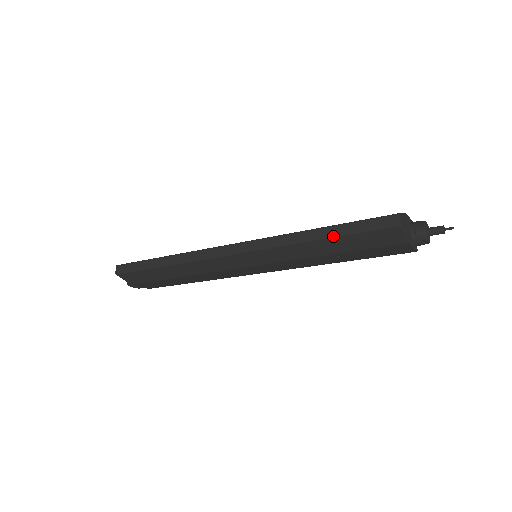
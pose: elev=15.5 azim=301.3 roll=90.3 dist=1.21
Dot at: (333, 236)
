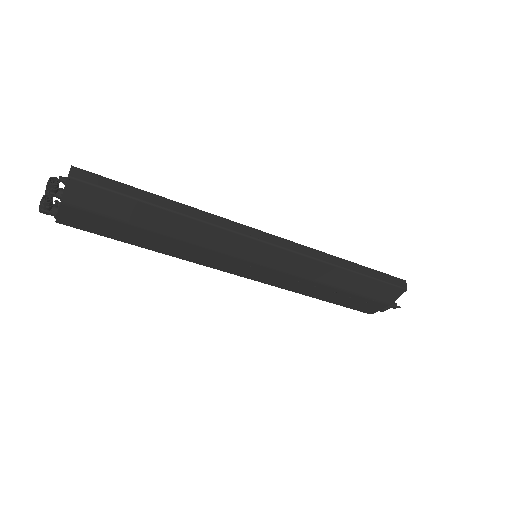
Dot at: (362, 274)
